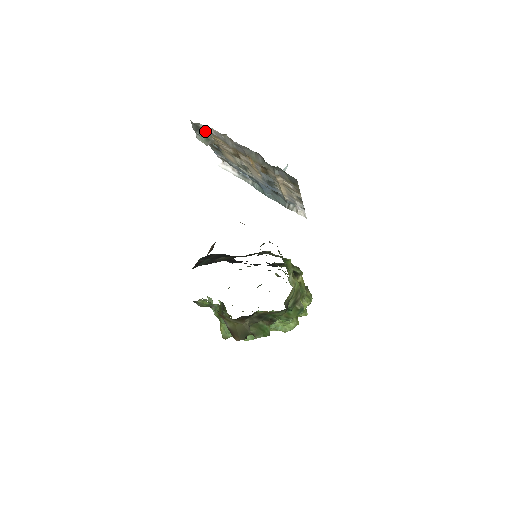
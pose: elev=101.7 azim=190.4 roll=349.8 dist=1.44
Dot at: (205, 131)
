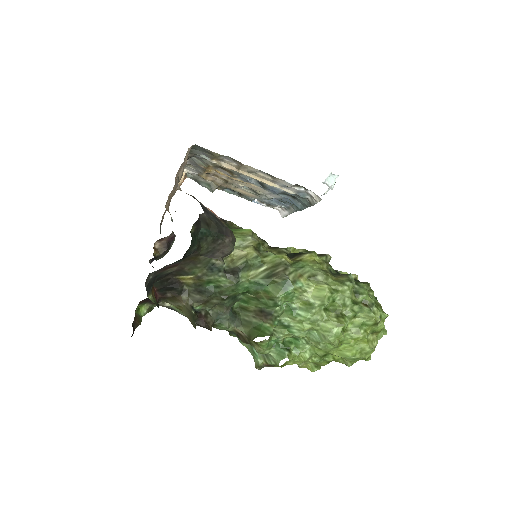
Dot at: (200, 179)
